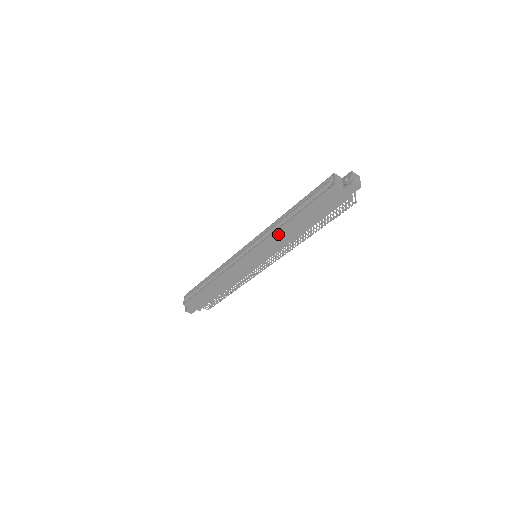
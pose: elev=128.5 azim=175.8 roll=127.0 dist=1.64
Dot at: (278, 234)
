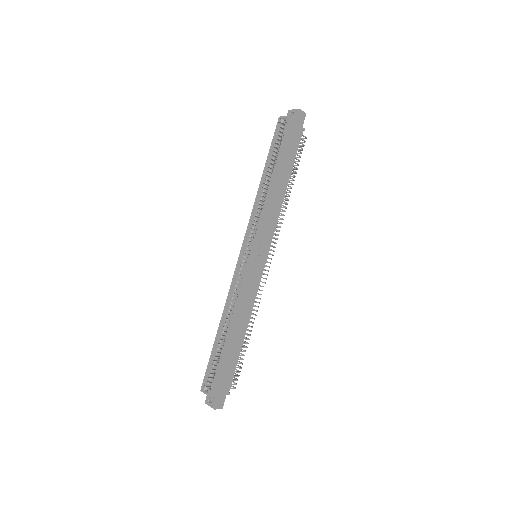
Dot at: (269, 203)
